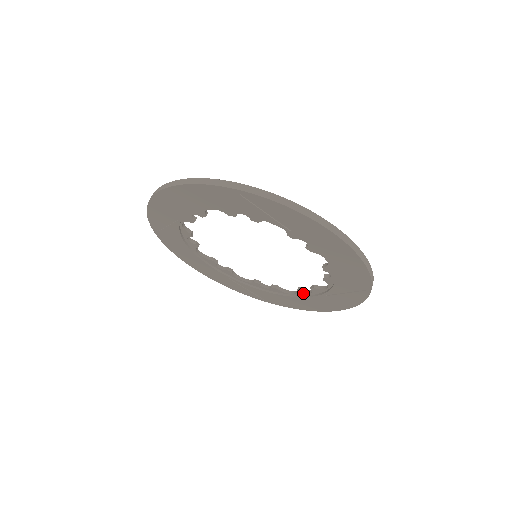
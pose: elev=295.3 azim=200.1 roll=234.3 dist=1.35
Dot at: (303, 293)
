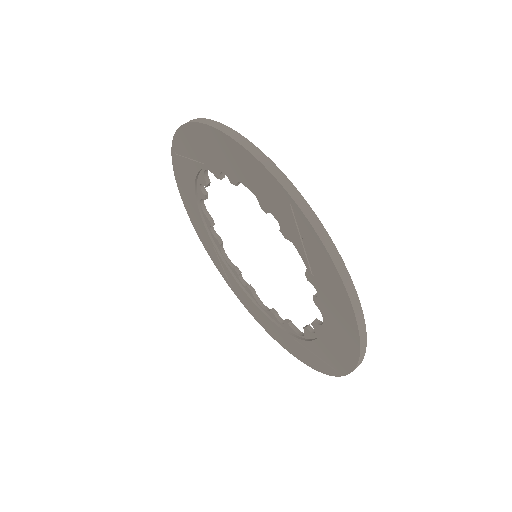
Dot at: (274, 317)
